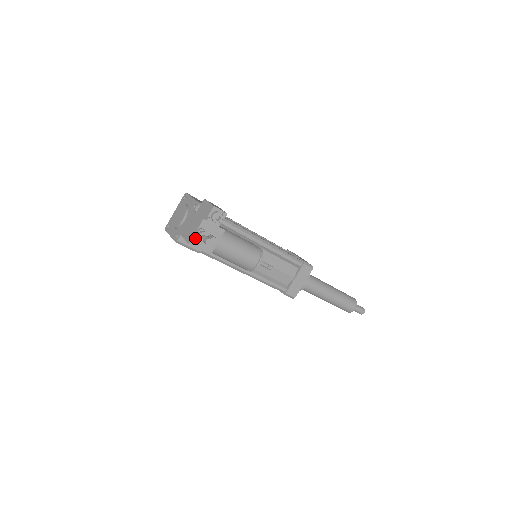
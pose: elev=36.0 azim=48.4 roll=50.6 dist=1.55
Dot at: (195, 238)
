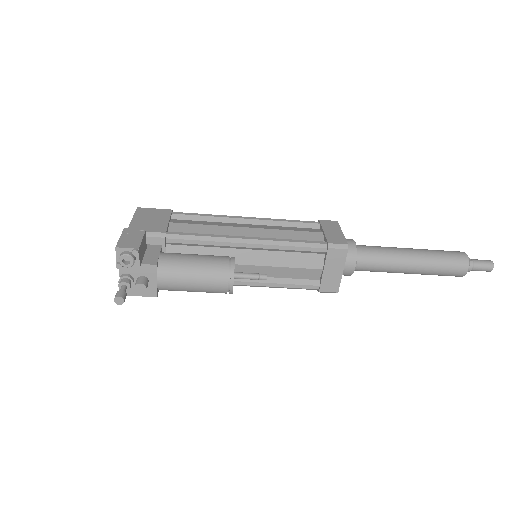
Dot at: occluded
